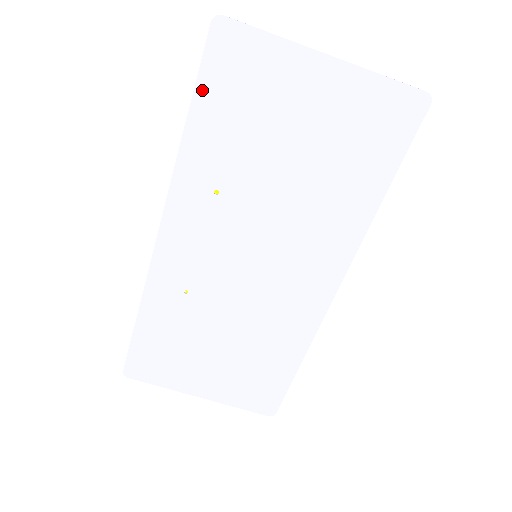
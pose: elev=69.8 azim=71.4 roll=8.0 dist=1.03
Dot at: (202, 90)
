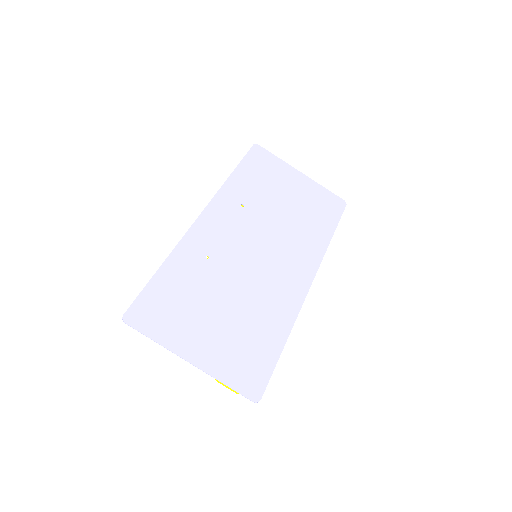
Dot at: (244, 163)
